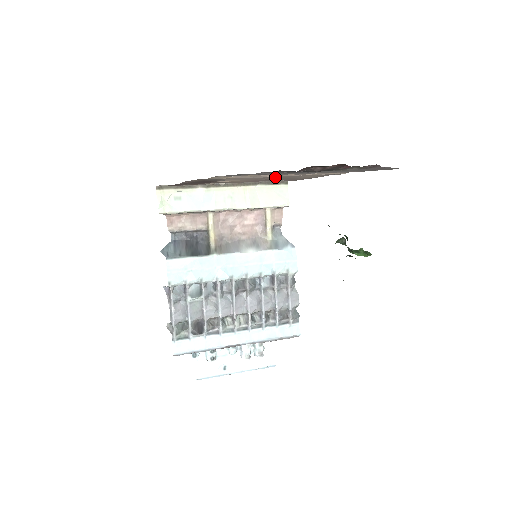
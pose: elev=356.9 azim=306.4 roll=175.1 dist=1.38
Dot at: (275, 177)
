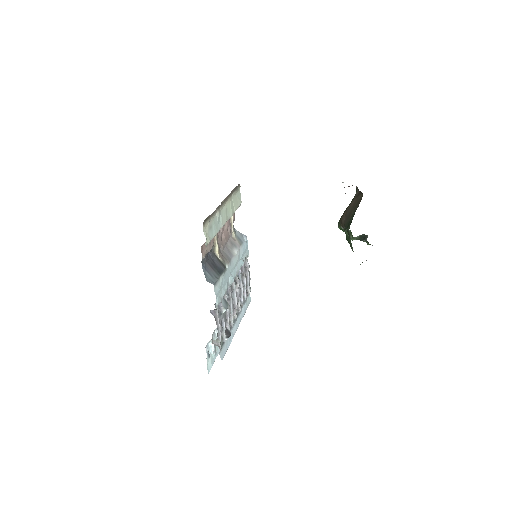
Dot at: occluded
